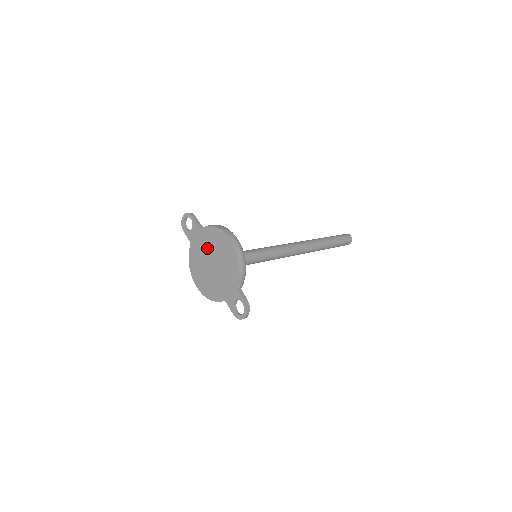
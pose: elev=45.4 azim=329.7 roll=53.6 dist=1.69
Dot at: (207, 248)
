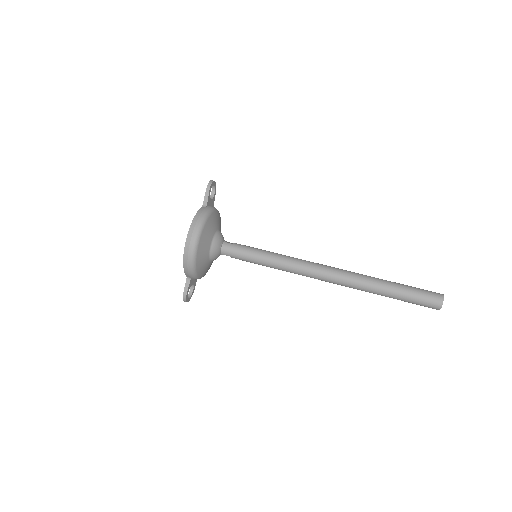
Dot at: occluded
